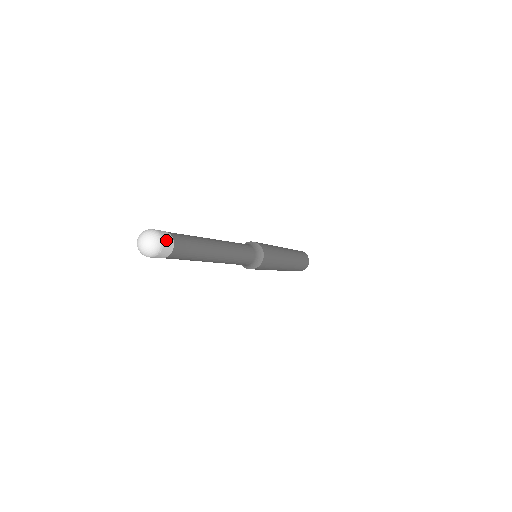
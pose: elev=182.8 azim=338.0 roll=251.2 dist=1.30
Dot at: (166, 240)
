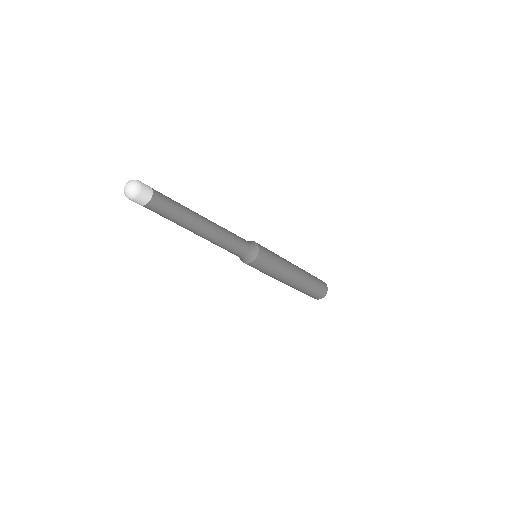
Dot at: (142, 183)
